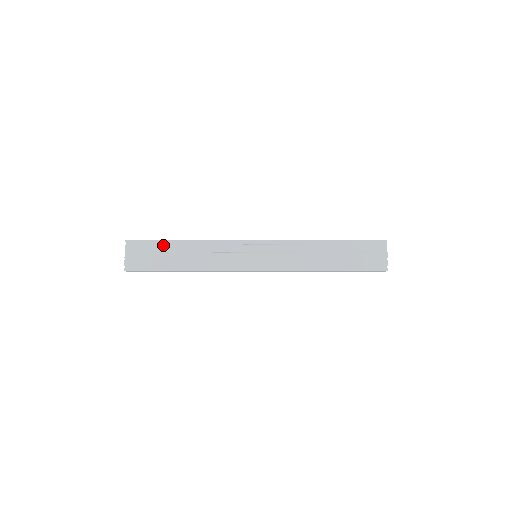
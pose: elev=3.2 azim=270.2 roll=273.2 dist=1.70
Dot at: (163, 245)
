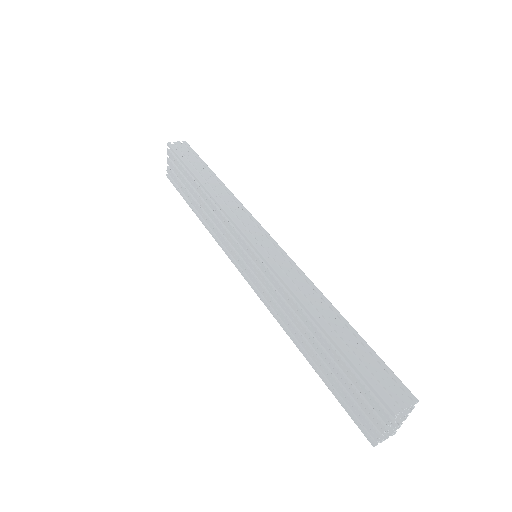
Dot at: (187, 173)
